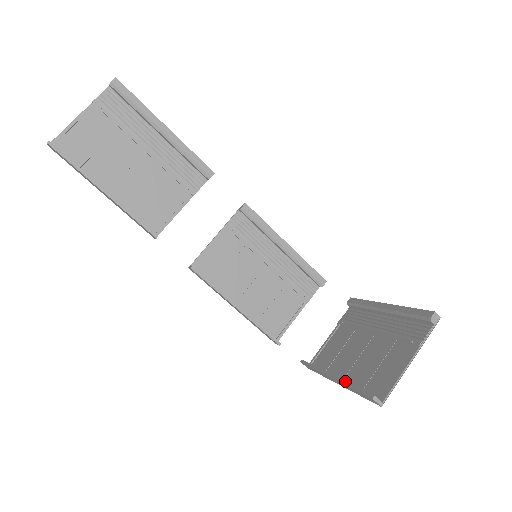
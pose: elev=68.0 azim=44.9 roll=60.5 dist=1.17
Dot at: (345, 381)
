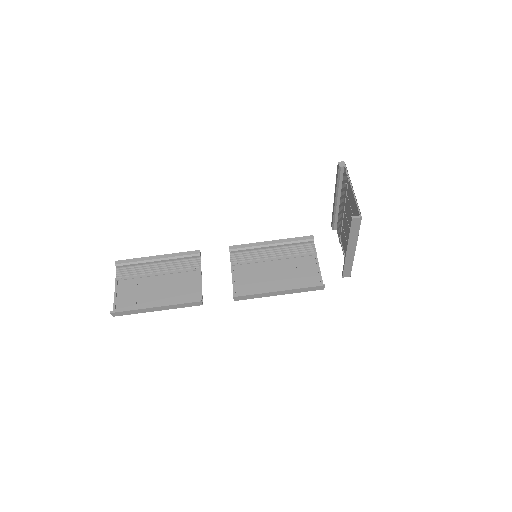
Dot at: occluded
